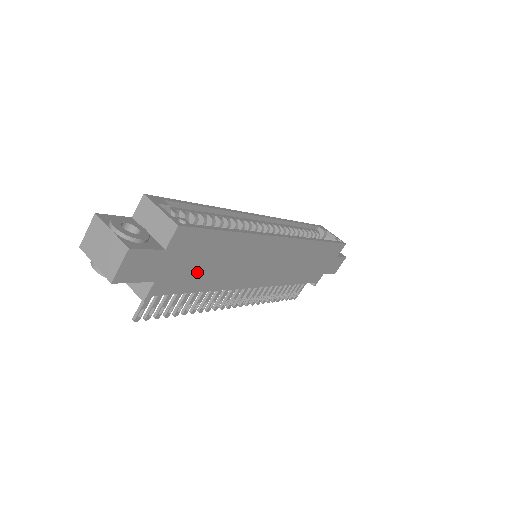
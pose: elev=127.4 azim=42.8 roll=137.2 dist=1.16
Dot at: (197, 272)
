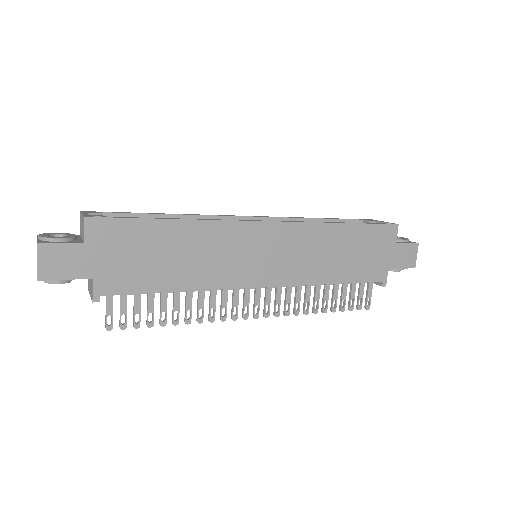
Dot at: (148, 268)
